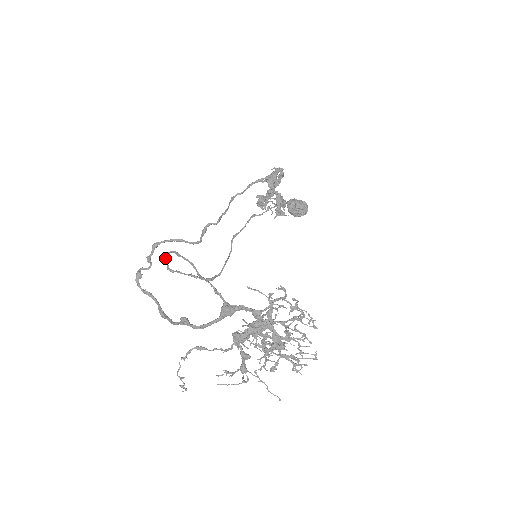
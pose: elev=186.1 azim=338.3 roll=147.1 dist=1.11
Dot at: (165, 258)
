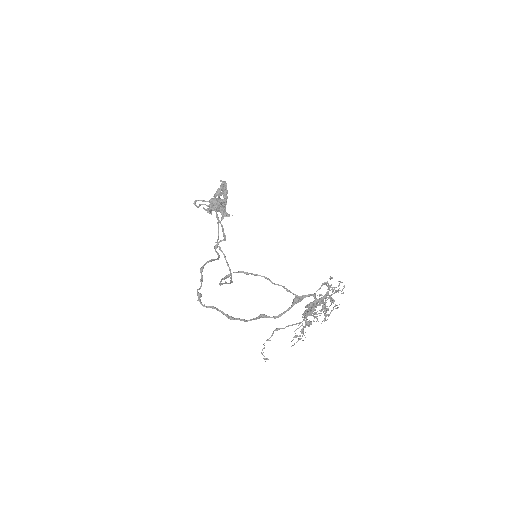
Dot at: (226, 277)
